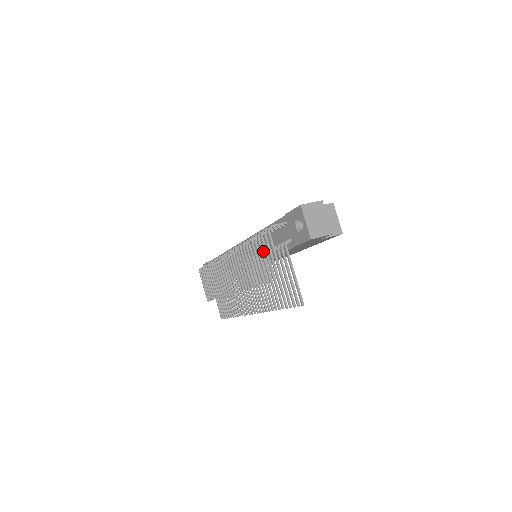
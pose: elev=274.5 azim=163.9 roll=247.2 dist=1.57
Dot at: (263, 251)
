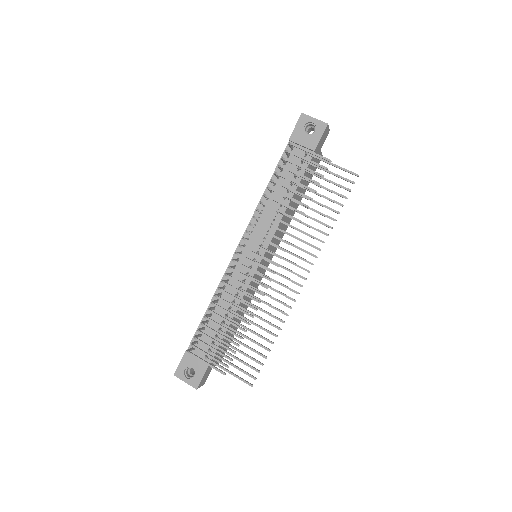
Dot at: (294, 171)
